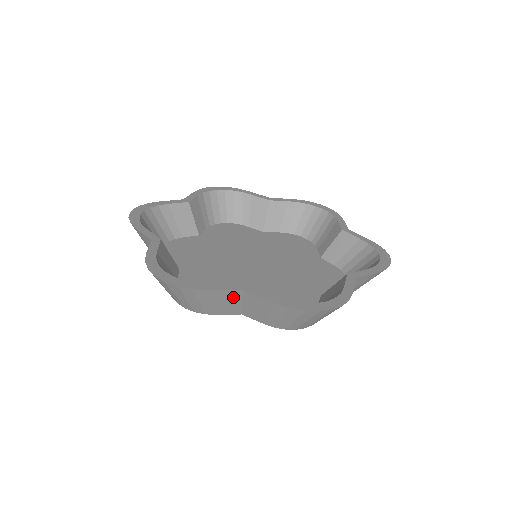
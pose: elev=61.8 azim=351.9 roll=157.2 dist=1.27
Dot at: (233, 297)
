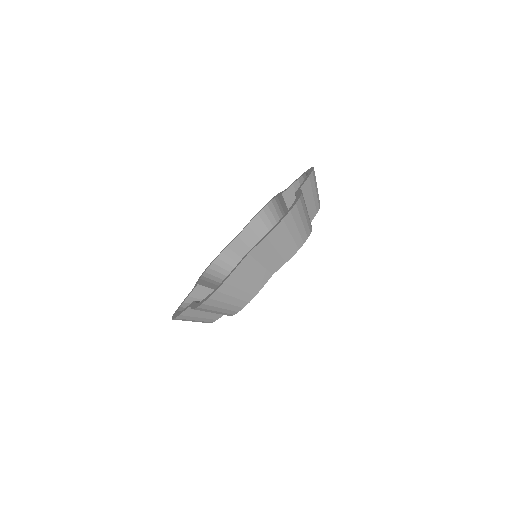
Dot at: (197, 311)
